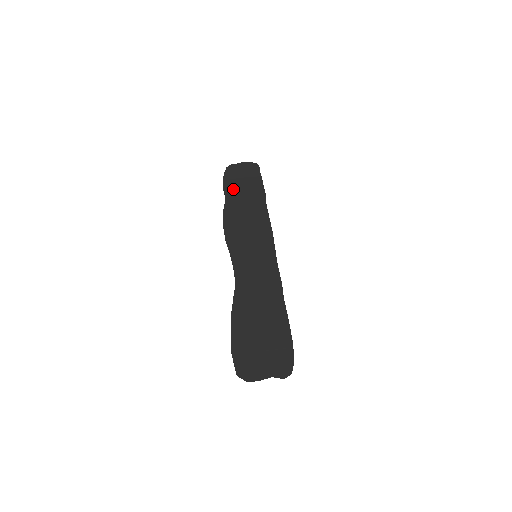
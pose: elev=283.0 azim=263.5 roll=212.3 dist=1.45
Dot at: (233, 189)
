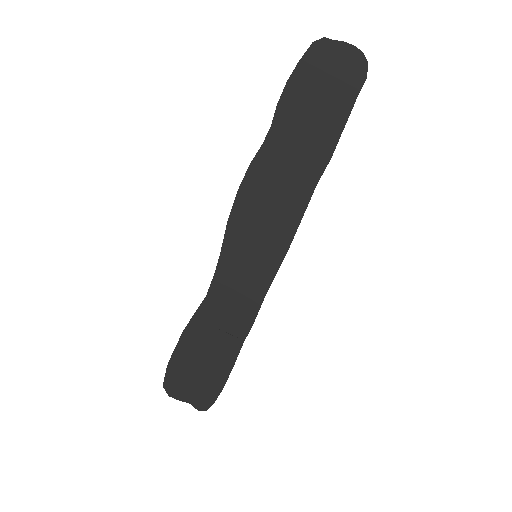
Dot at: (291, 117)
